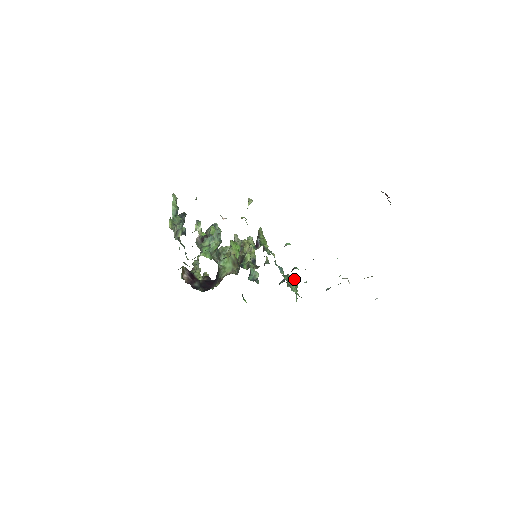
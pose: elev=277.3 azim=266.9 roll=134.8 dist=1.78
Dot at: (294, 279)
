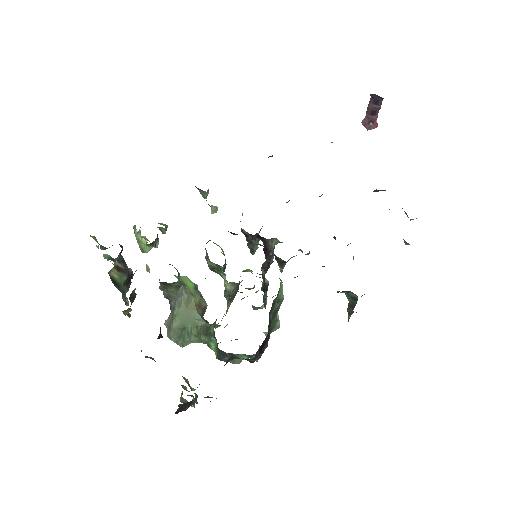
Dot at: occluded
